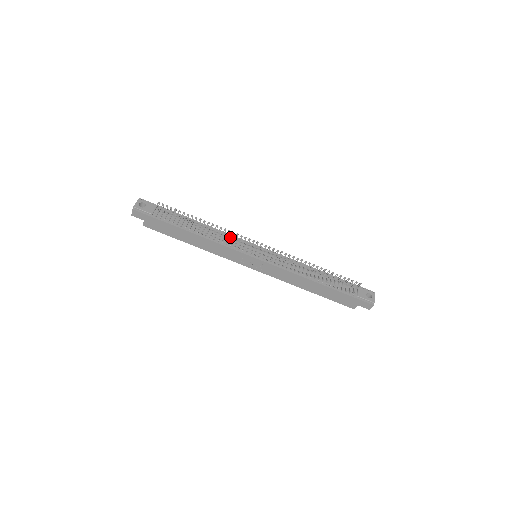
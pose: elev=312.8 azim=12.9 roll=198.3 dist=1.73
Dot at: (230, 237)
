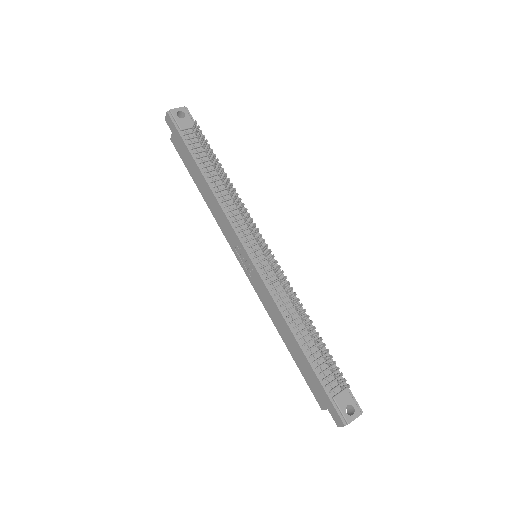
Dot at: (242, 213)
